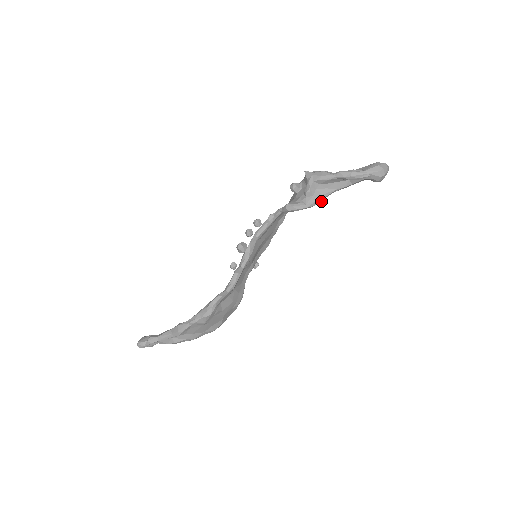
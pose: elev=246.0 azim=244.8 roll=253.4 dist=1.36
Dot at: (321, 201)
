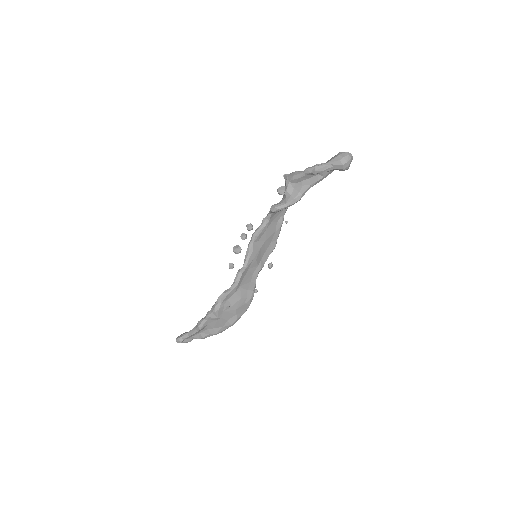
Dot at: (300, 198)
